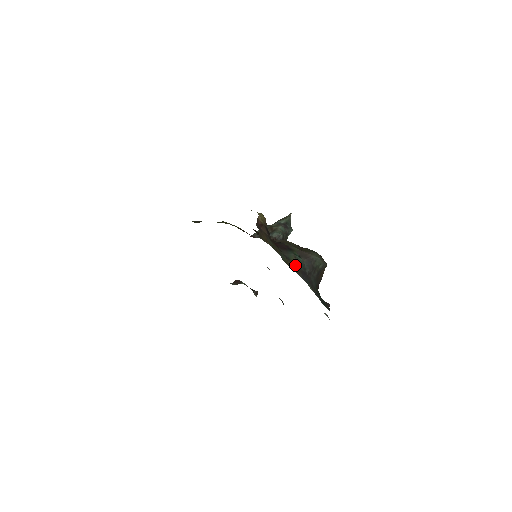
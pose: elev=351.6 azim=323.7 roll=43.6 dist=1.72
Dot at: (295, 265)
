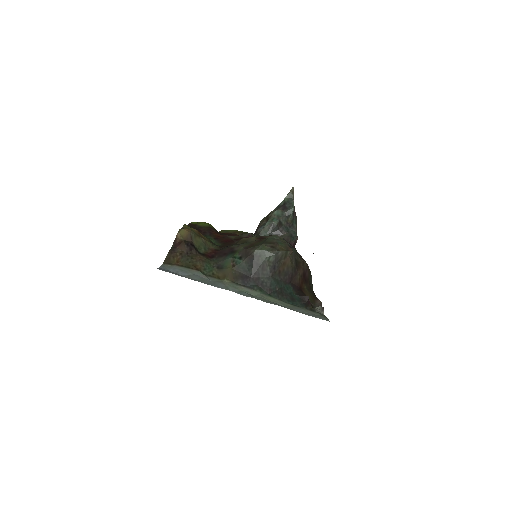
Dot at: (230, 272)
